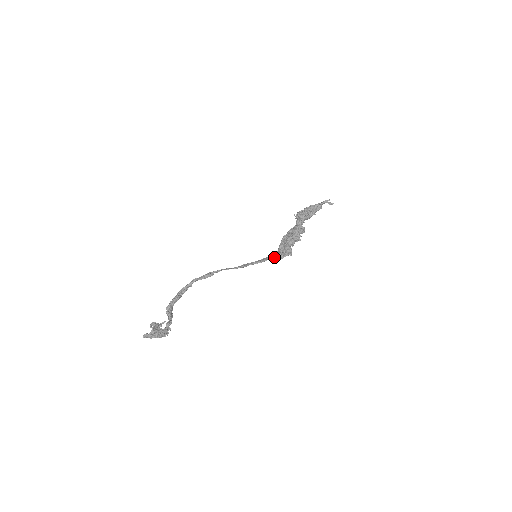
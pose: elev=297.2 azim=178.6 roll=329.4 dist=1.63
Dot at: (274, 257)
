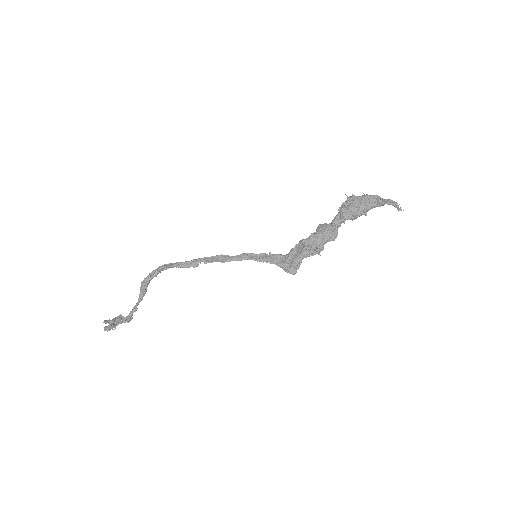
Dot at: (276, 264)
